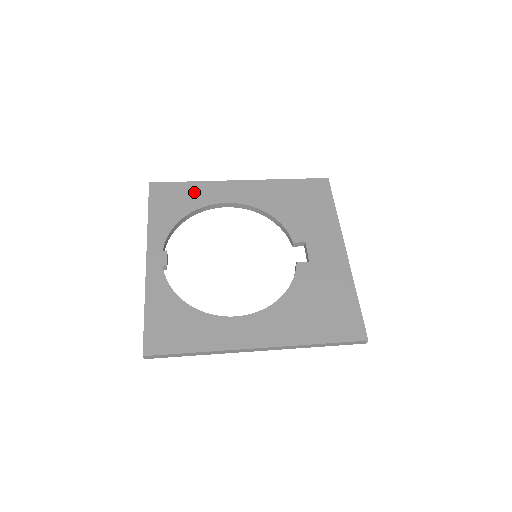
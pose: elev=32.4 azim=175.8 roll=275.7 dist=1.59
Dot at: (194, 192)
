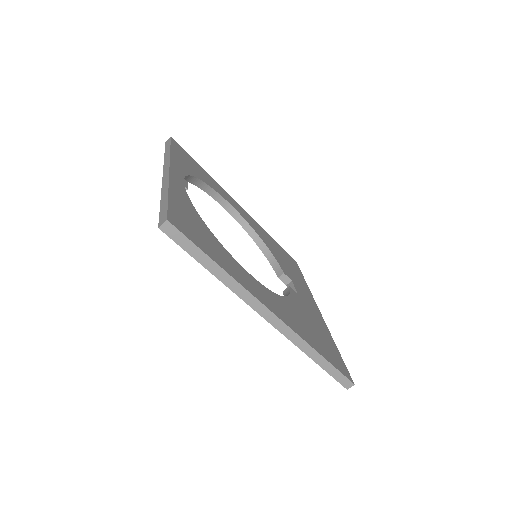
Dot at: (207, 176)
